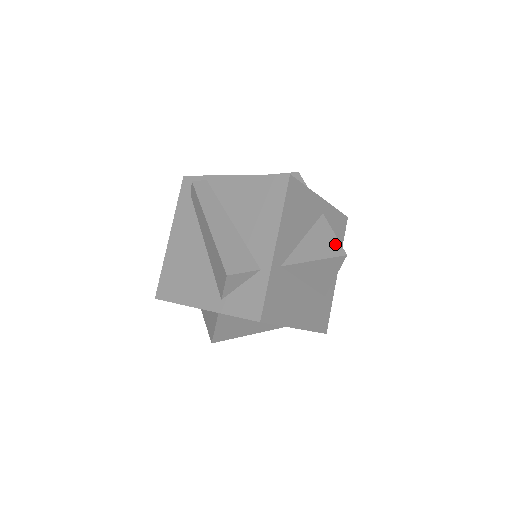
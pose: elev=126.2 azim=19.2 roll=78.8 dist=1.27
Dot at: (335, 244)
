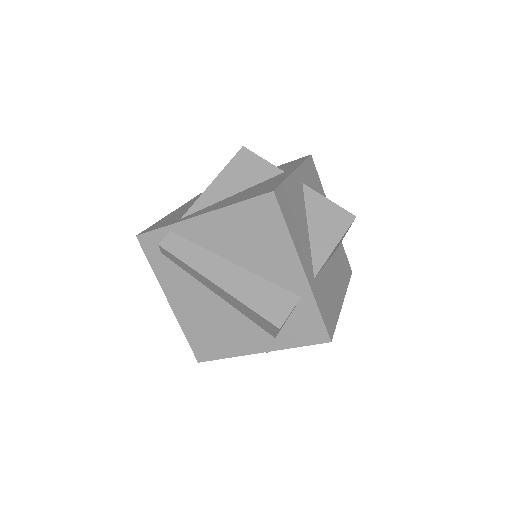
Dot at: (338, 212)
